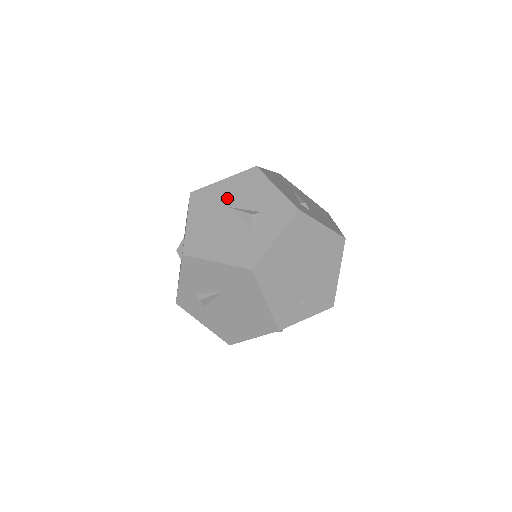
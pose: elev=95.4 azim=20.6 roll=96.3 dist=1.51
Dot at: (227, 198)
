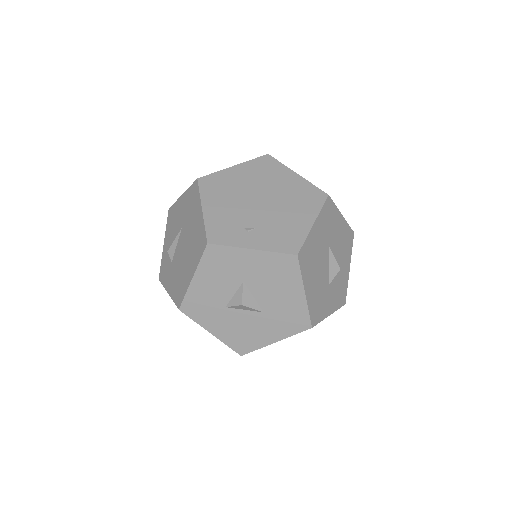
Dot at: occluded
